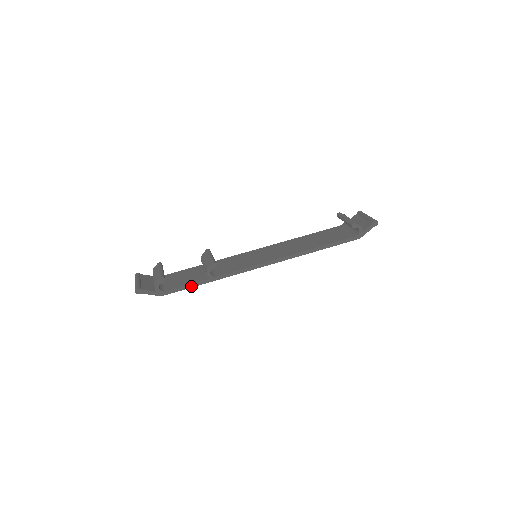
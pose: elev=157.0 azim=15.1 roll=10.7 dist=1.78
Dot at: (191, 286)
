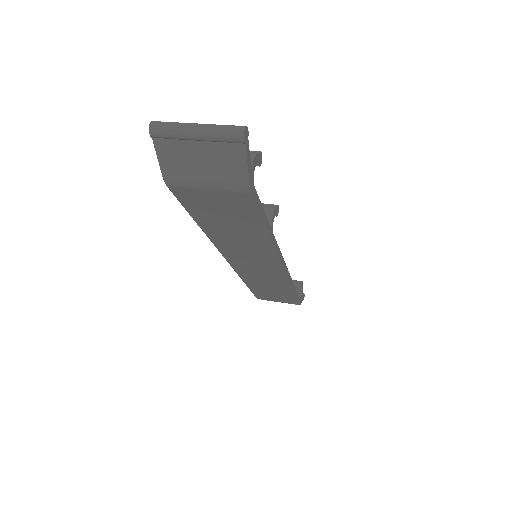
Dot at: (263, 217)
